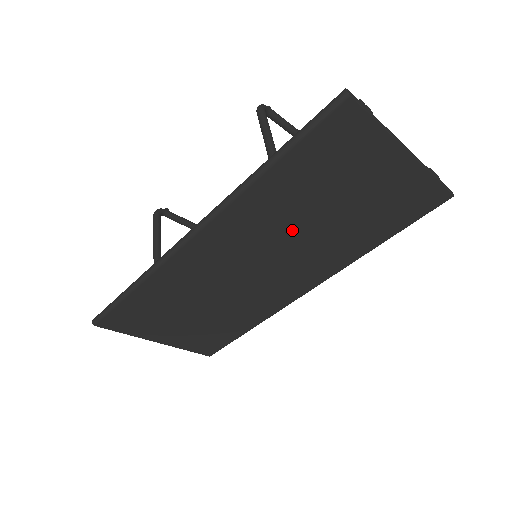
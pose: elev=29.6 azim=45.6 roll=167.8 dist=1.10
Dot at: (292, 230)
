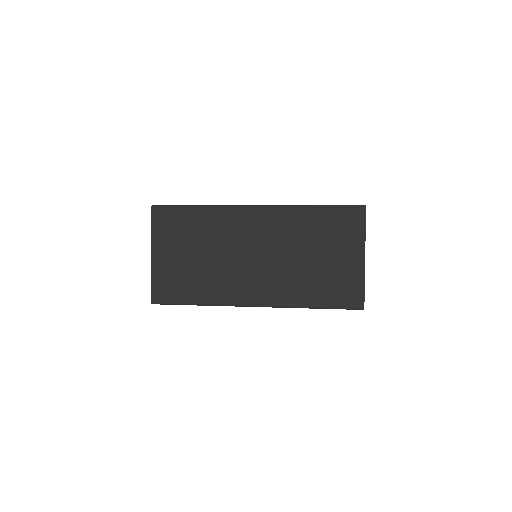
Dot at: (290, 250)
